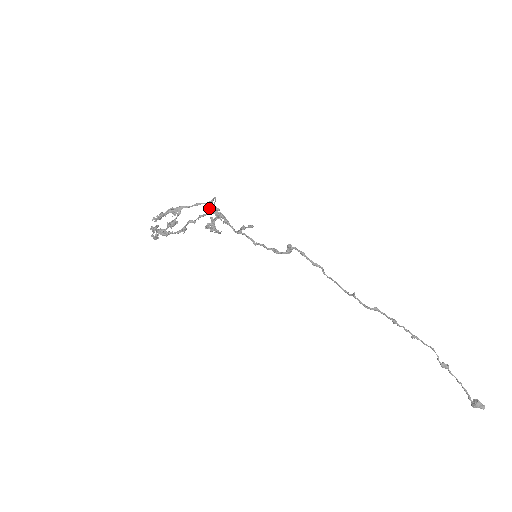
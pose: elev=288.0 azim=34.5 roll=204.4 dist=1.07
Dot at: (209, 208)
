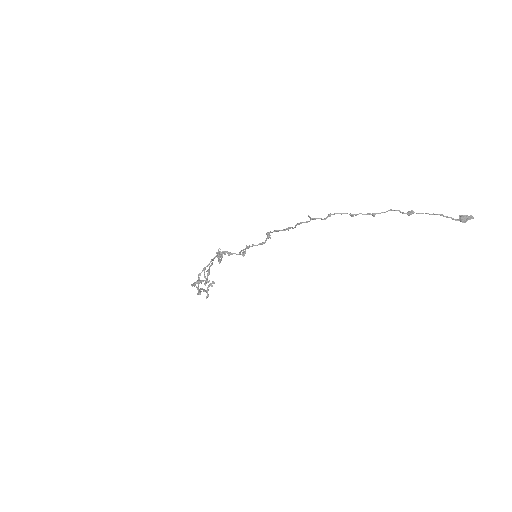
Dot at: occluded
